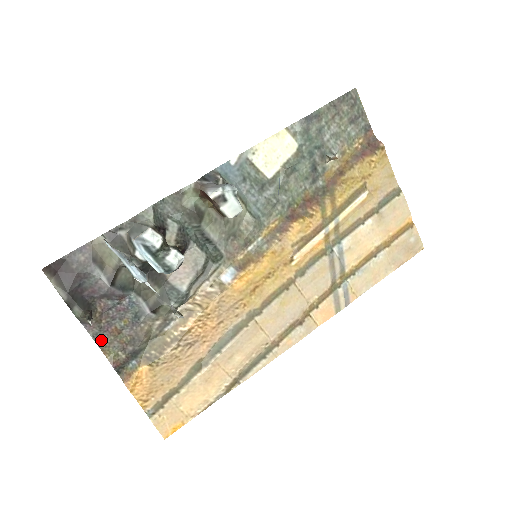
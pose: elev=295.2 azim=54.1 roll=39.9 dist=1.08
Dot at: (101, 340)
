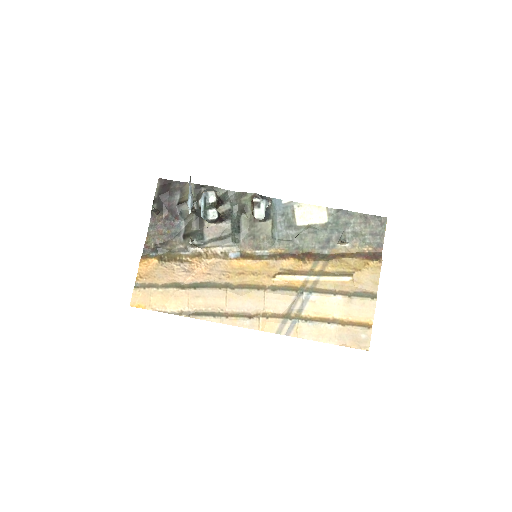
Dot at: (151, 230)
